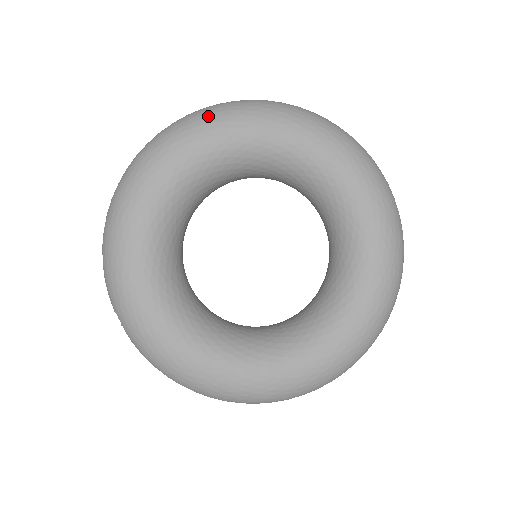
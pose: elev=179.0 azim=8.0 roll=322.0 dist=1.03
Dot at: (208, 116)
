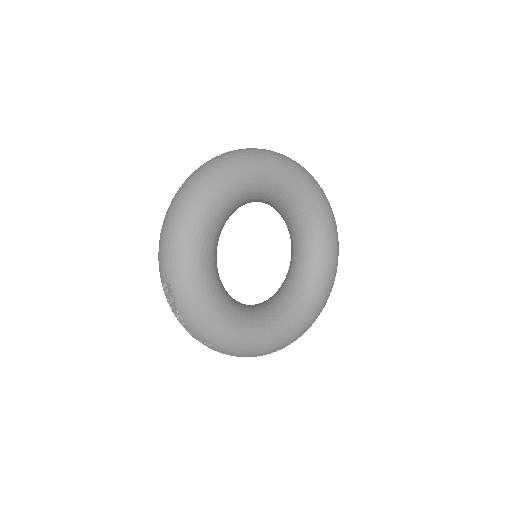
Dot at: (255, 158)
